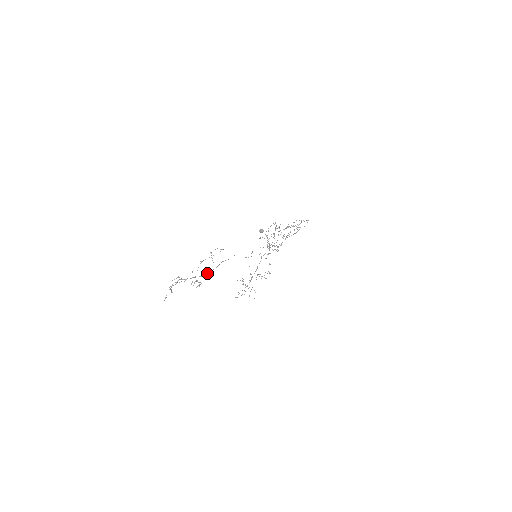
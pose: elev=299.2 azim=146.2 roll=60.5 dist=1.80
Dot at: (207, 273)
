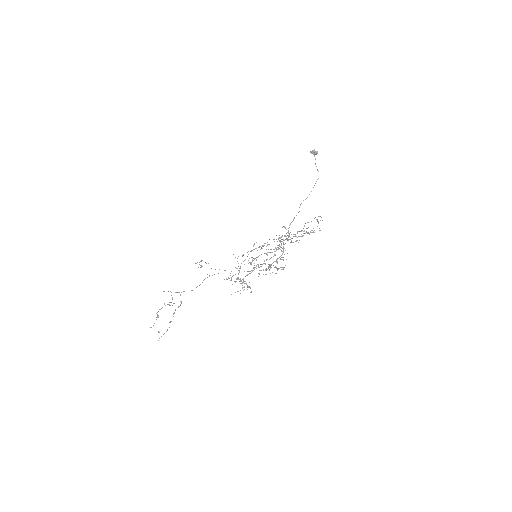
Dot at: occluded
